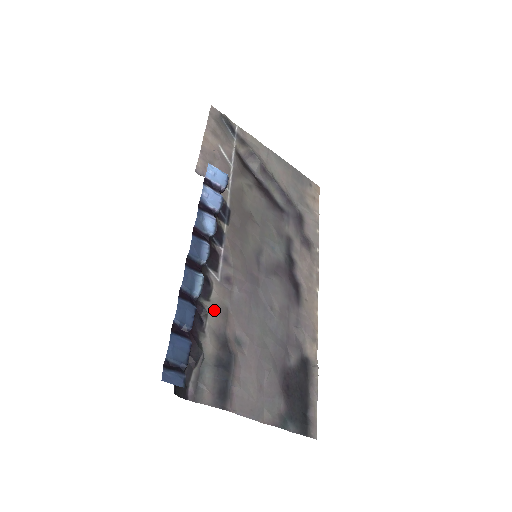
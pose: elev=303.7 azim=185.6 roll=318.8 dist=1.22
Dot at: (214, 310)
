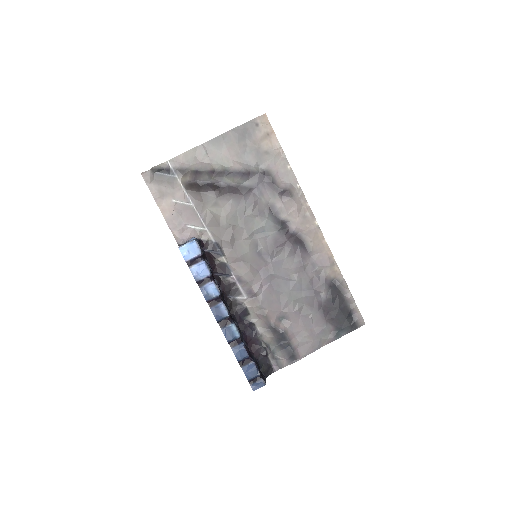
Dot at: (256, 317)
